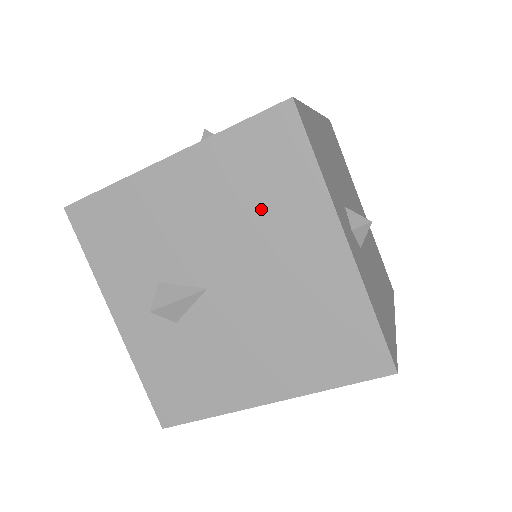
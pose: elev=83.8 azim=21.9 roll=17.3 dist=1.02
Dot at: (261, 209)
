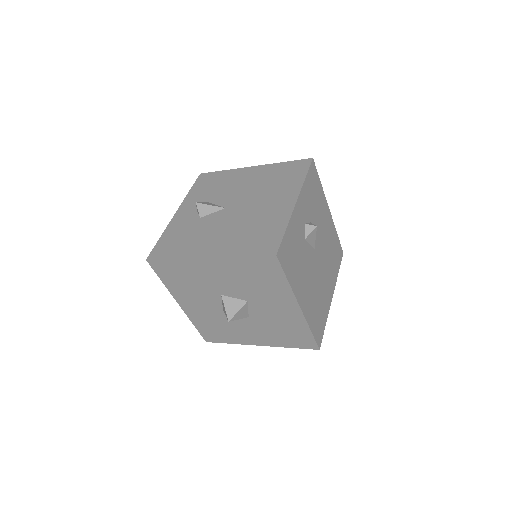
Dot at: (272, 186)
